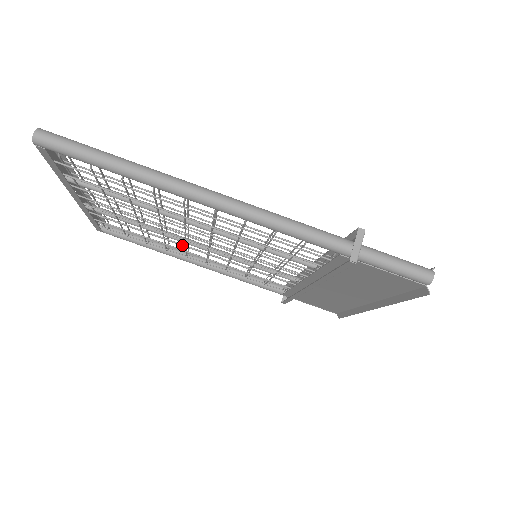
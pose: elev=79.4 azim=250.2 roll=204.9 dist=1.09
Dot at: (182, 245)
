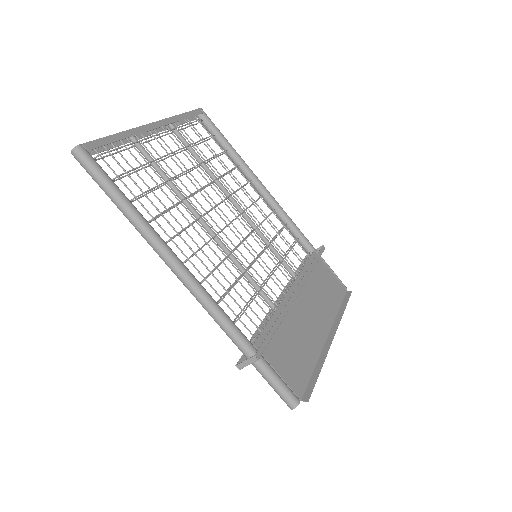
Dot at: (224, 197)
